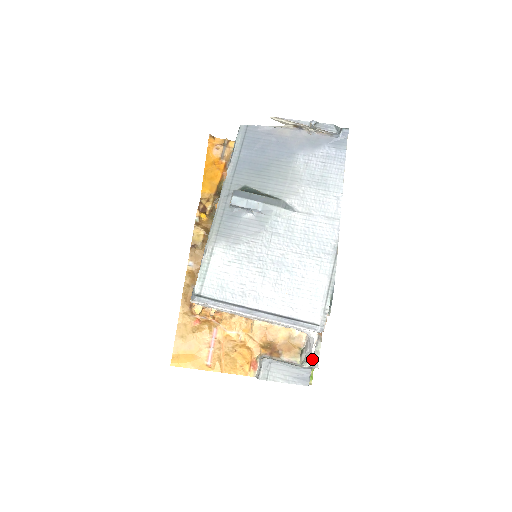
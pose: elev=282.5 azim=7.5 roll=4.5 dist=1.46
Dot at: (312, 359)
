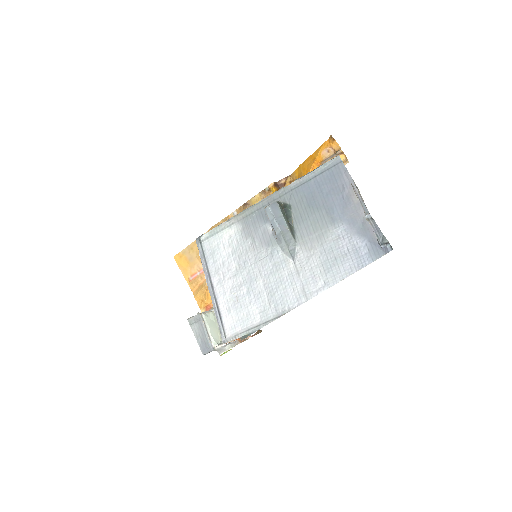
Dot at: (220, 346)
